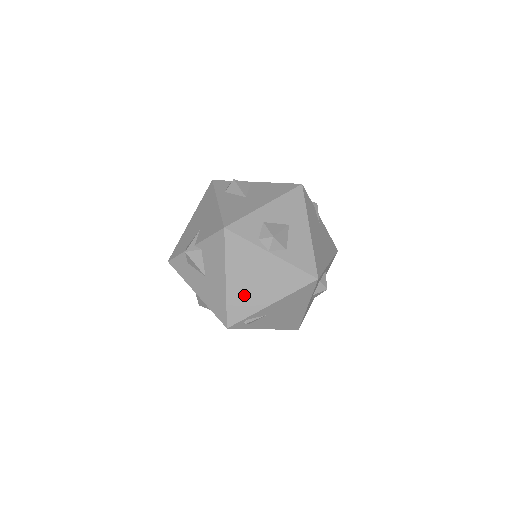
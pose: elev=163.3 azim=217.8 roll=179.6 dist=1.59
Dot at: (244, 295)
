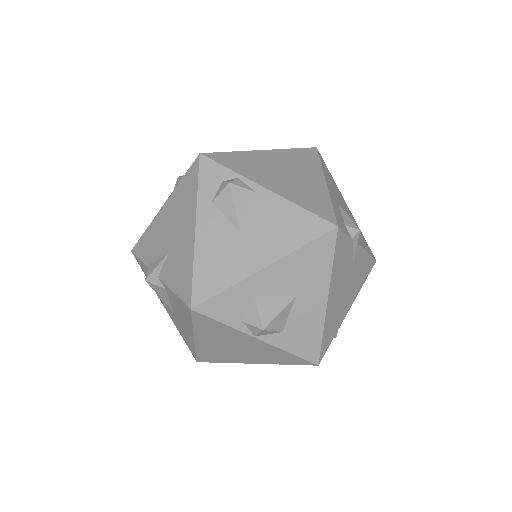
Dot at: (218, 352)
